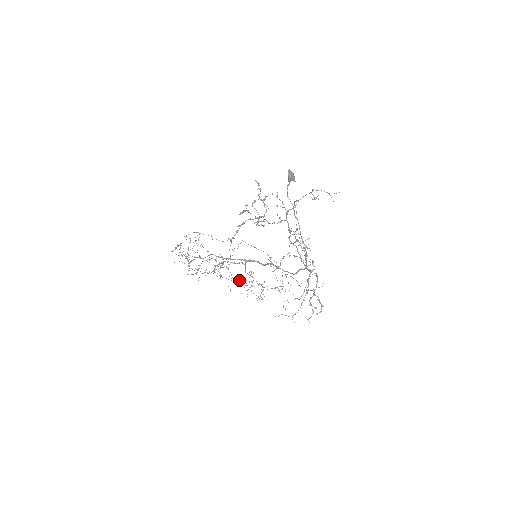
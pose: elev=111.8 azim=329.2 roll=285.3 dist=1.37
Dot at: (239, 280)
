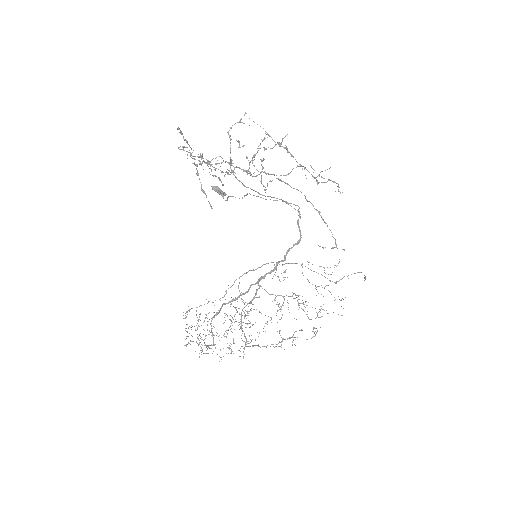
Dot at: occluded
